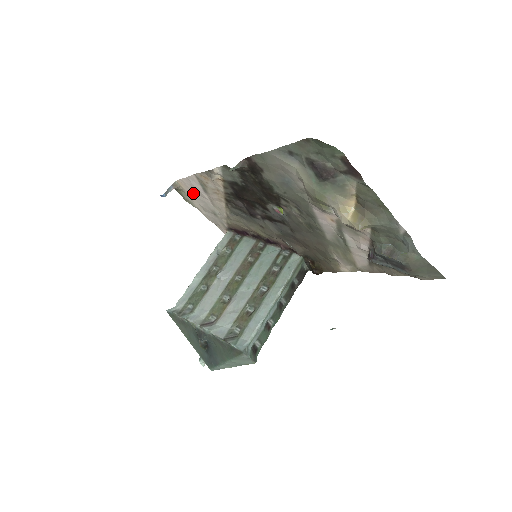
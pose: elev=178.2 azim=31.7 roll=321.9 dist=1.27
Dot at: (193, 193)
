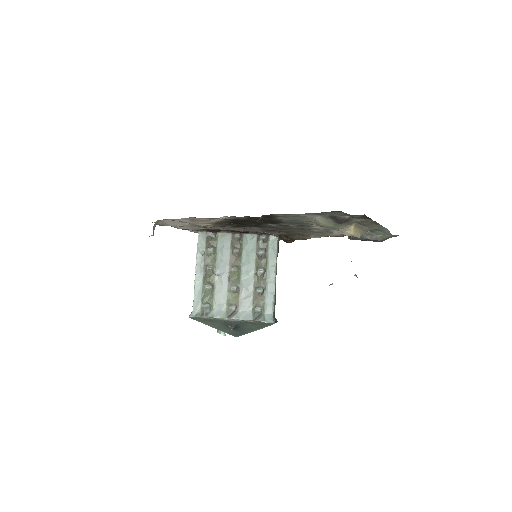
Dot at: (174, 222)
